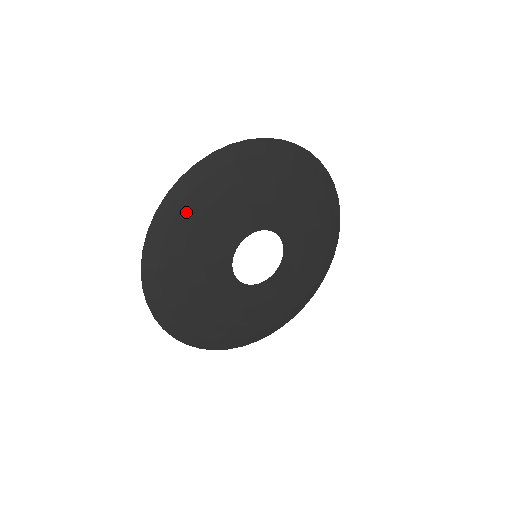
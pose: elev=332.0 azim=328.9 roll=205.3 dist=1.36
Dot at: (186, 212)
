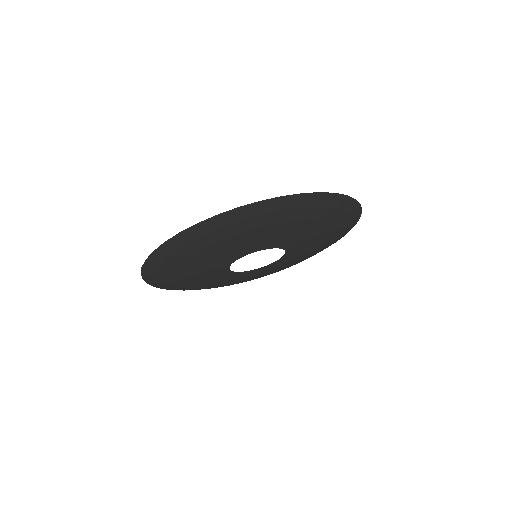
Dot at: (275, 215)
